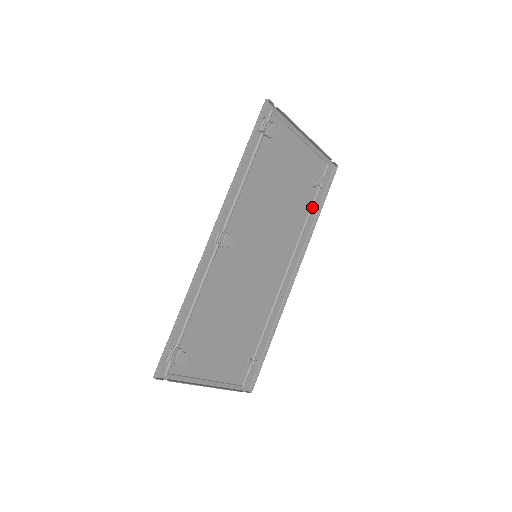
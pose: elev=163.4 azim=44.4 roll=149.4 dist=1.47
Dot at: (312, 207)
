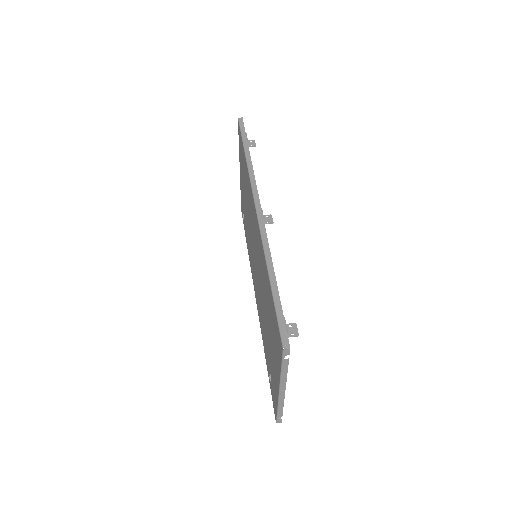
Dot at: occluded
